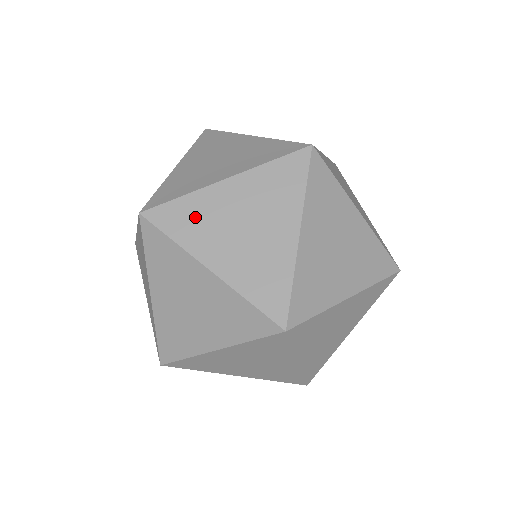
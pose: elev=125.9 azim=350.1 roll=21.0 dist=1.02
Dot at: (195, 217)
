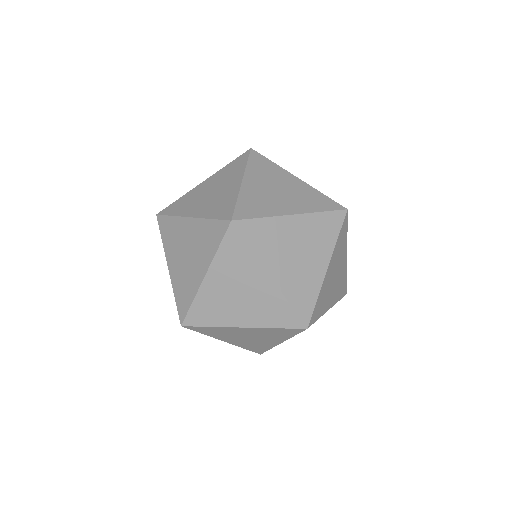
Dot at: (172, 233)
